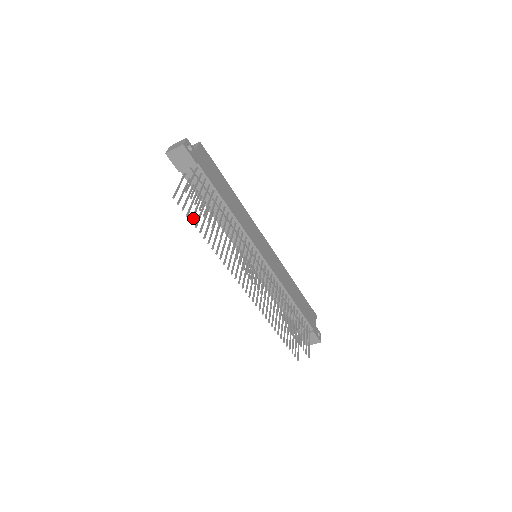
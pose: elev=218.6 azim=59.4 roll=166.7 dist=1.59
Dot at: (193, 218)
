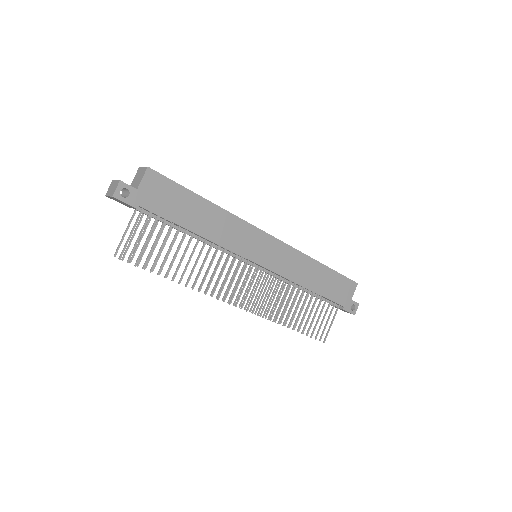
Dot at: occluded
